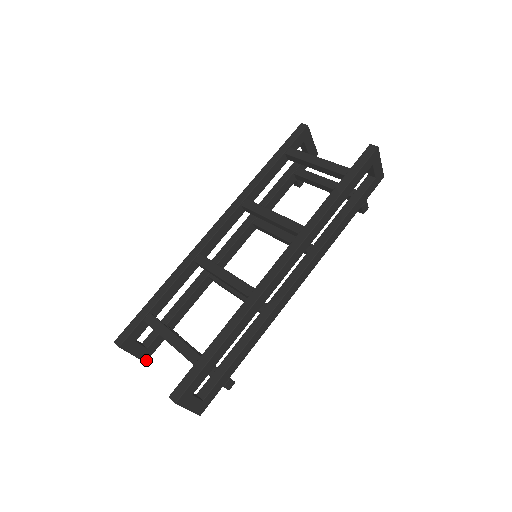
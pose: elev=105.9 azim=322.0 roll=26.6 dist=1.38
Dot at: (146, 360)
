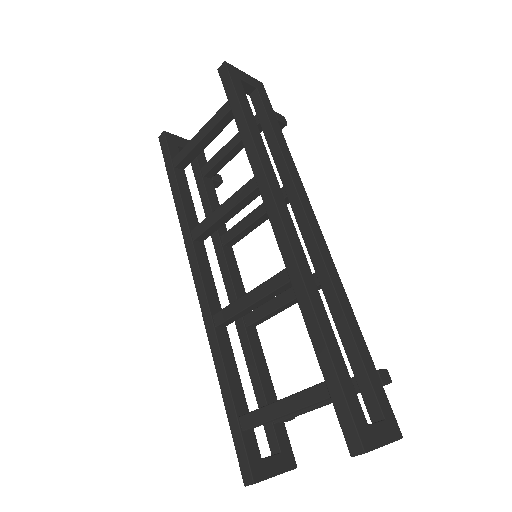
Dot at: (295, 465)
